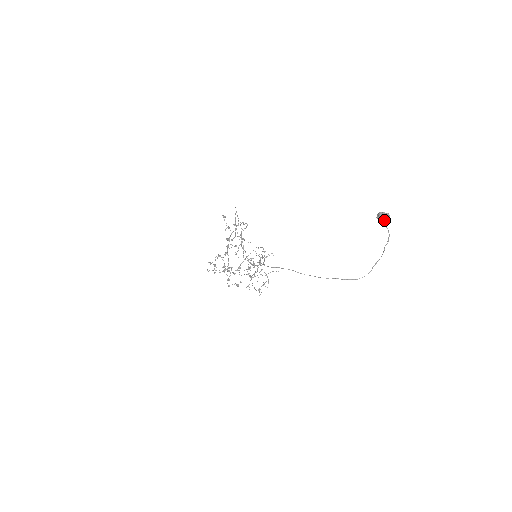
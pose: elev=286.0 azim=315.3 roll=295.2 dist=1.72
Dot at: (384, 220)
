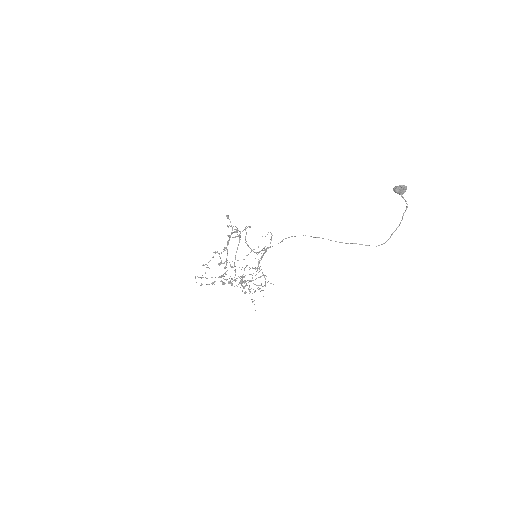
Dot at: (402, 191)
